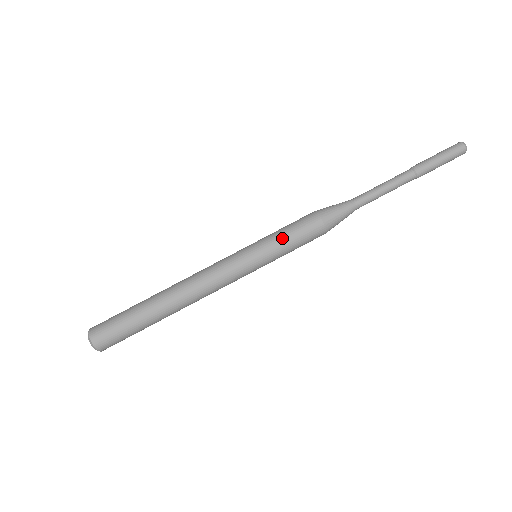
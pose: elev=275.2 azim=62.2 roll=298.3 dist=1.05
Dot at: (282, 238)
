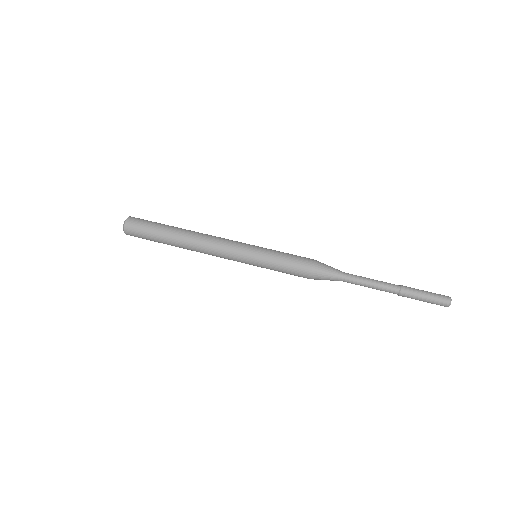
Dot at: (281, 252)
